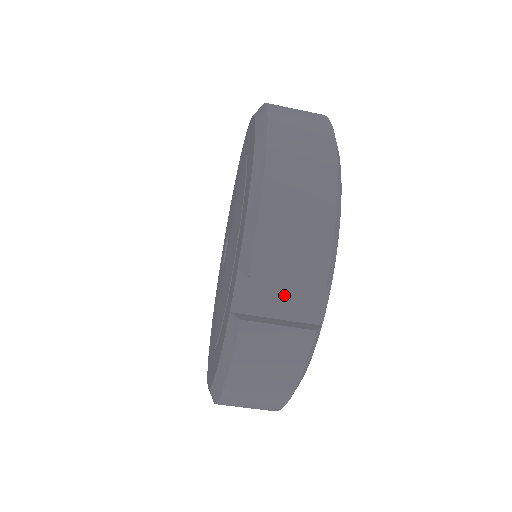
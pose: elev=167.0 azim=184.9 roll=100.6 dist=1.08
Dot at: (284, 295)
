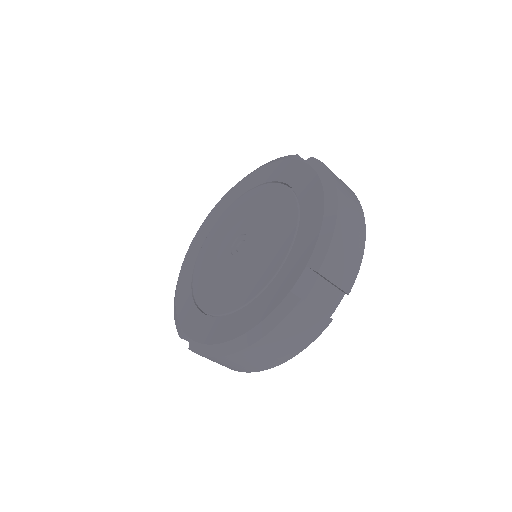
Dot at: (321, 291)
